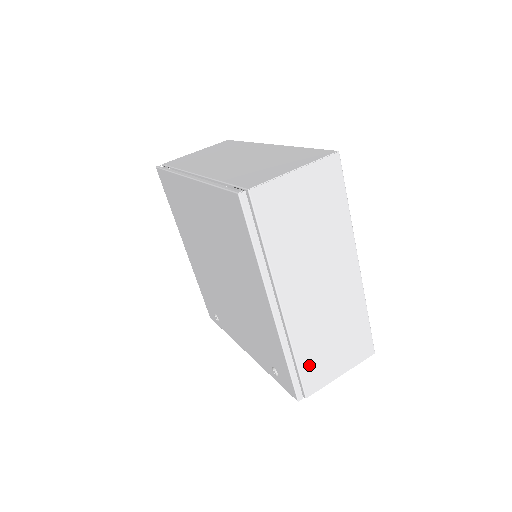
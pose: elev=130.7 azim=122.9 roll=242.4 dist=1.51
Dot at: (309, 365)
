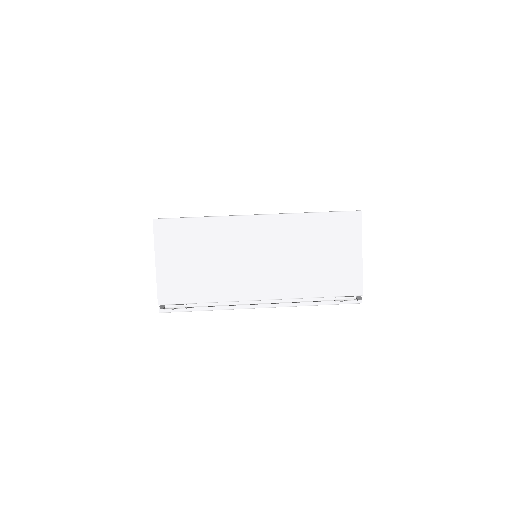
Dot at: occluded
